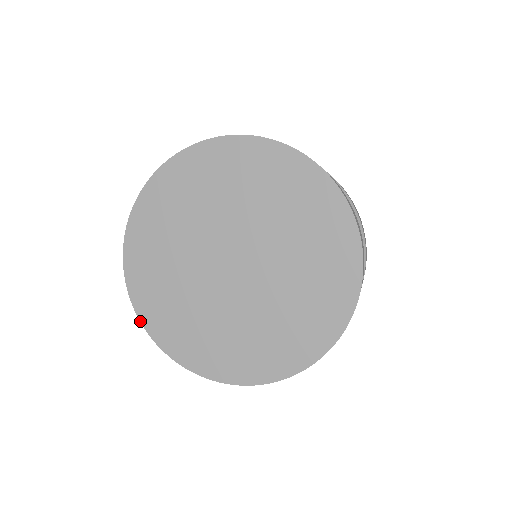
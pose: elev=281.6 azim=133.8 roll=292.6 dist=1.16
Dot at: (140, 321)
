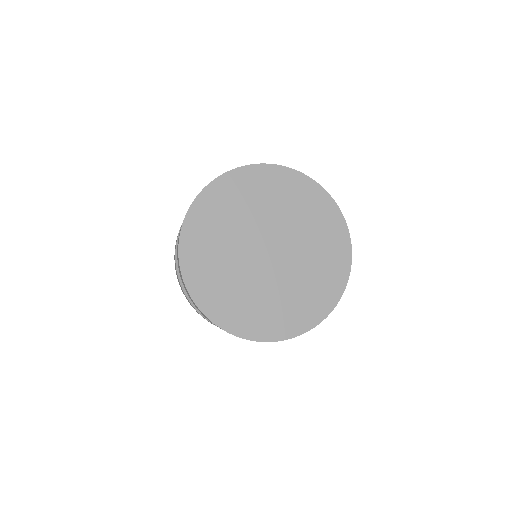
Dot at: (216, 325)
